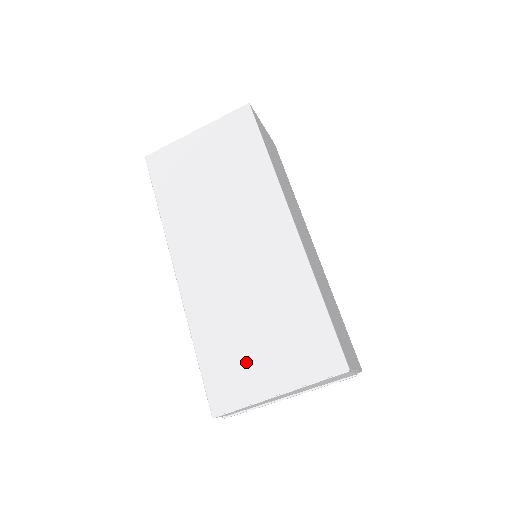
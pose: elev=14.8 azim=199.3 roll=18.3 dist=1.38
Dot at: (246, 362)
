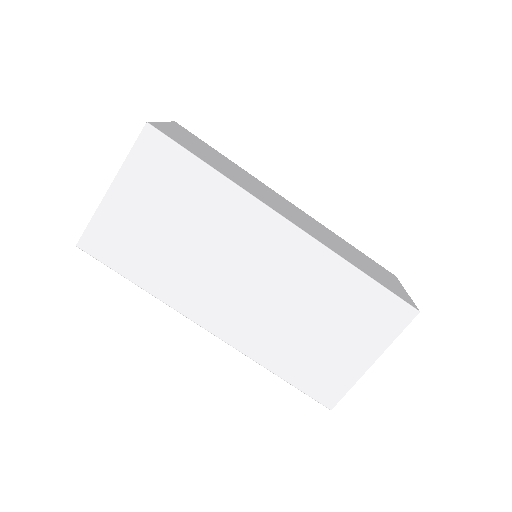
Dot at: (330, 358)
